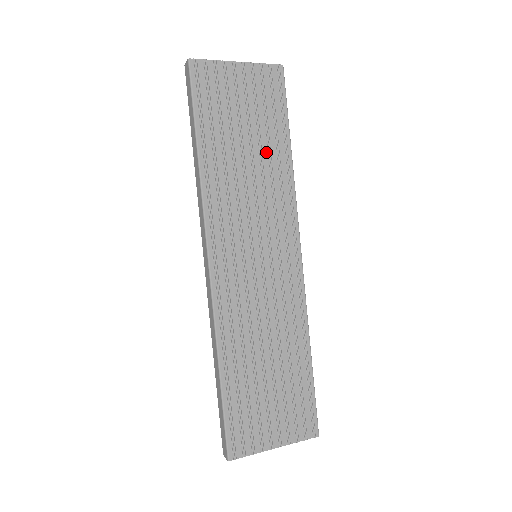
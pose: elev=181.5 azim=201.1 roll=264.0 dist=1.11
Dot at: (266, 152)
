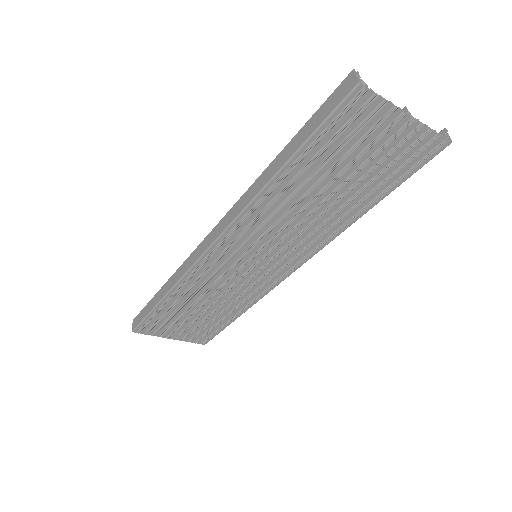
Dot at: (344, 202)
